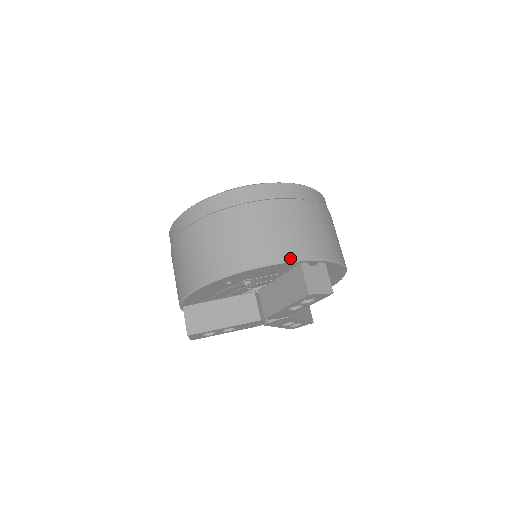
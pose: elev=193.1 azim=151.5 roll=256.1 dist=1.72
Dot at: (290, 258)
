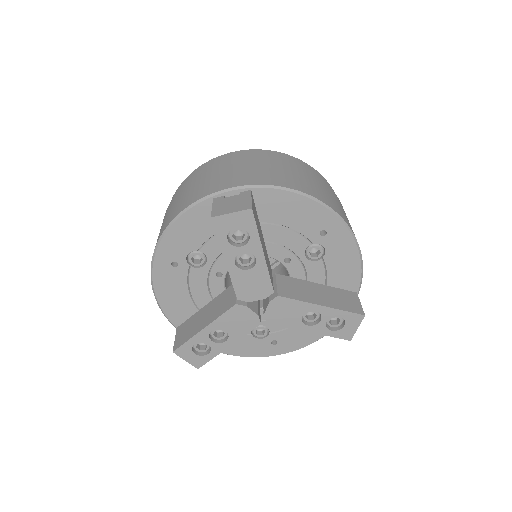
Dot at: (199, 198)
